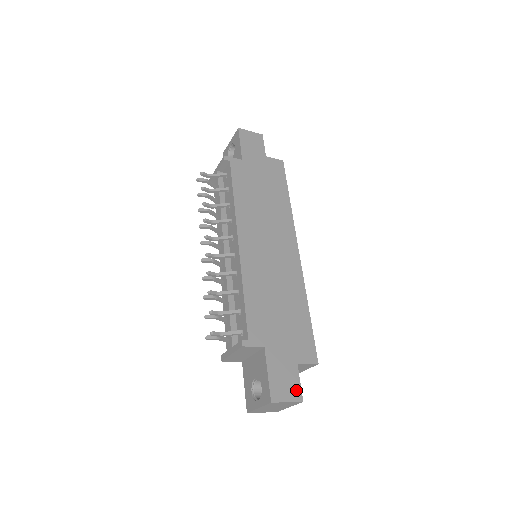
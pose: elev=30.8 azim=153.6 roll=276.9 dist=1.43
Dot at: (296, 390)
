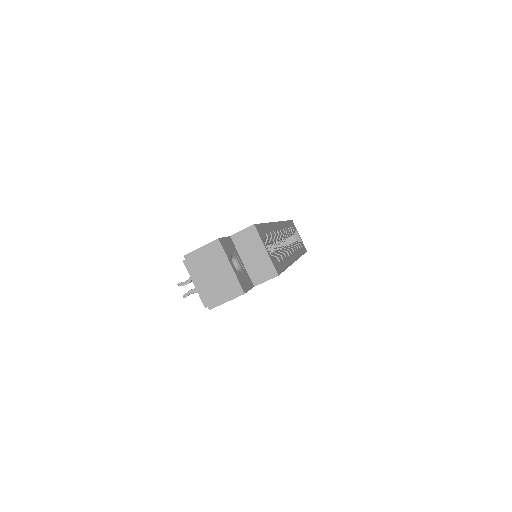
Dot at: occluded
